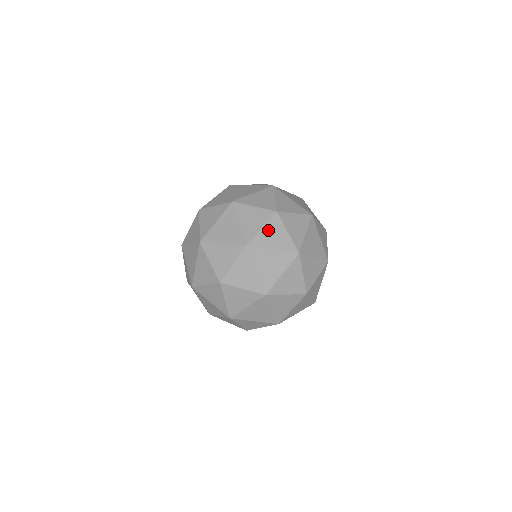
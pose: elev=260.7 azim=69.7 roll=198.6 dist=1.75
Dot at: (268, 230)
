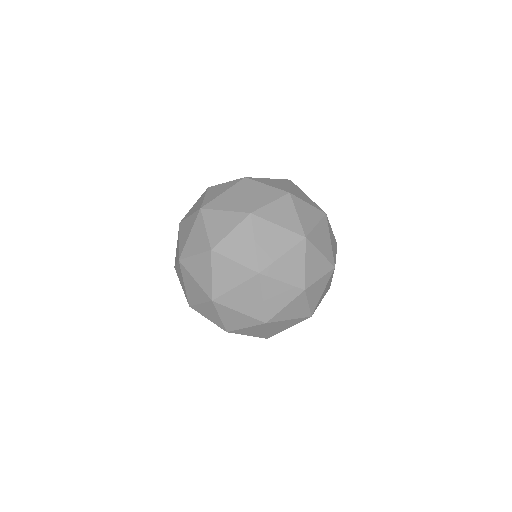
Dot at: (277, 206)
